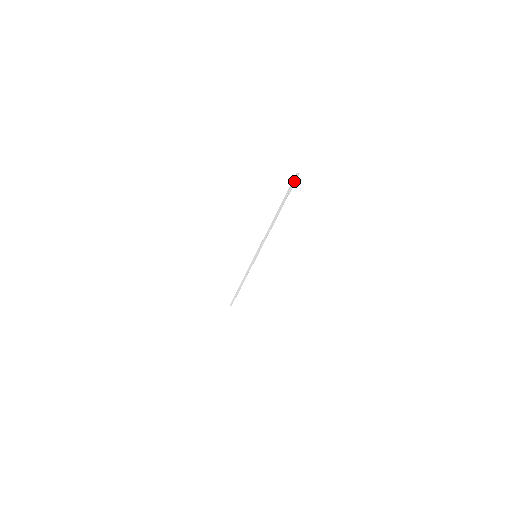
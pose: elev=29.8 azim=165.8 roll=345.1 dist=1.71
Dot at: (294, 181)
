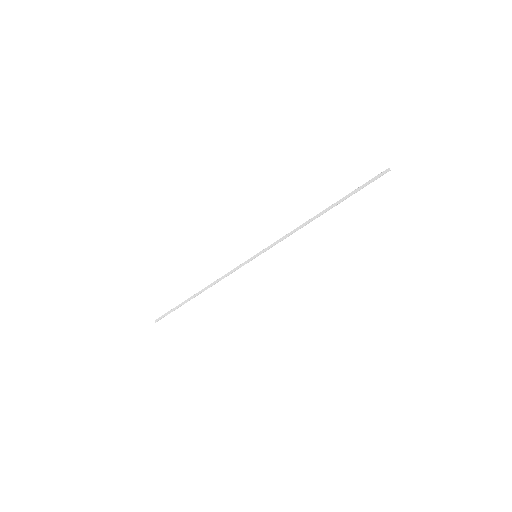
Dot at: (378, 176)
